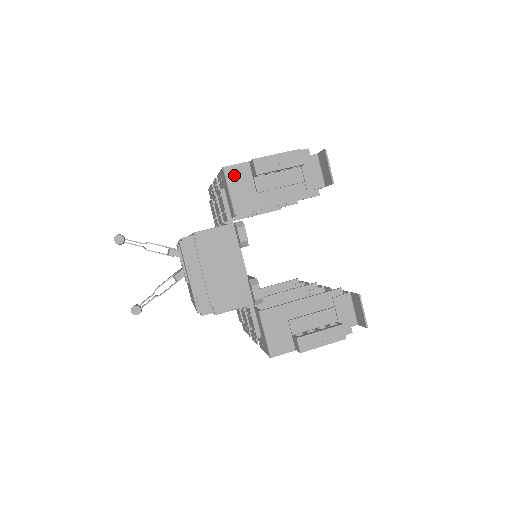
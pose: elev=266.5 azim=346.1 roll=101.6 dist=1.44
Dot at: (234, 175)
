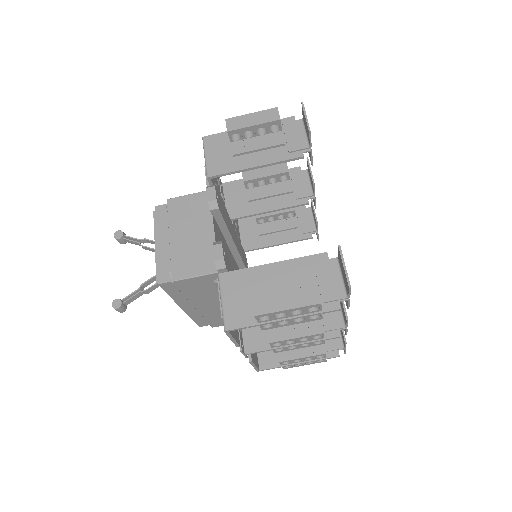
Dot at: (212, 143)
